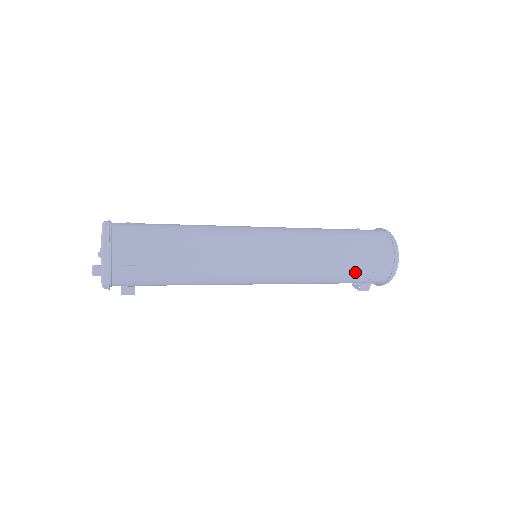
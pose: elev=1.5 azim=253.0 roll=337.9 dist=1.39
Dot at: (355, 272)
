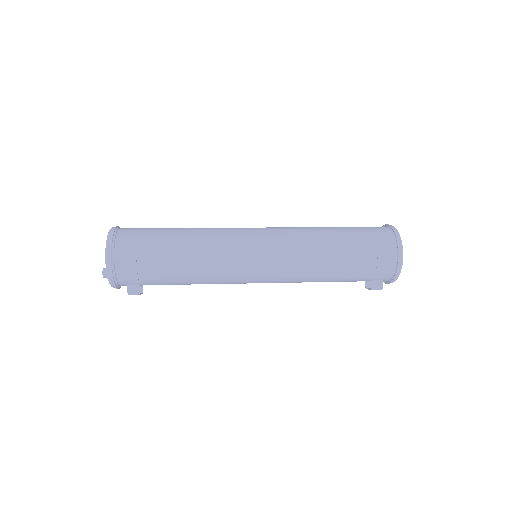
Dot at: (356, 260)
